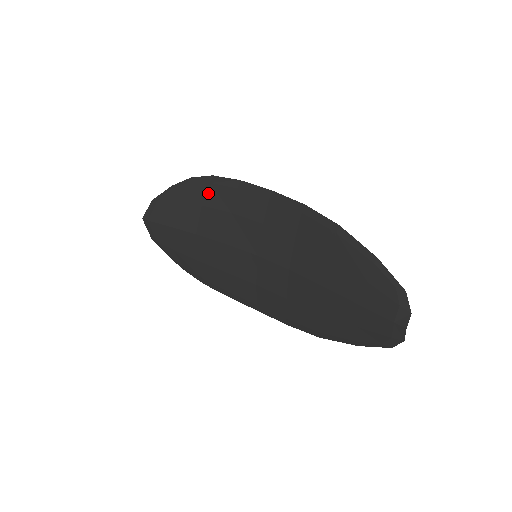
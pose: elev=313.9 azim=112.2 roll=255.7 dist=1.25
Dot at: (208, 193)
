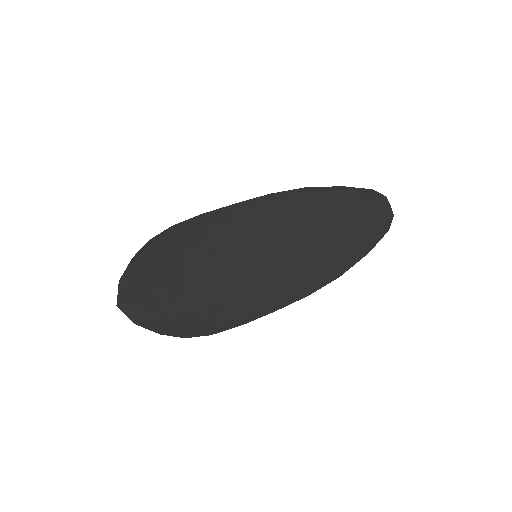
Dot at: (178, 240)
